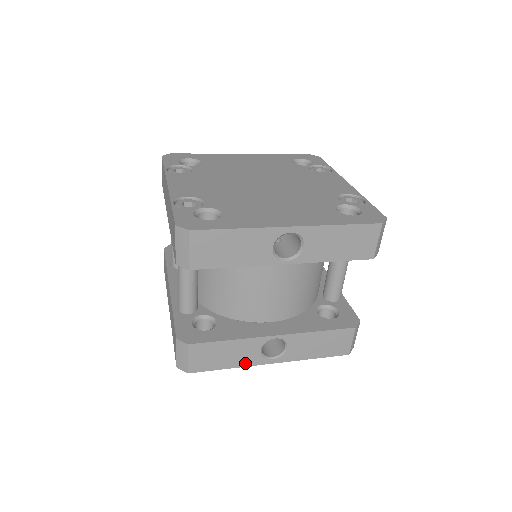
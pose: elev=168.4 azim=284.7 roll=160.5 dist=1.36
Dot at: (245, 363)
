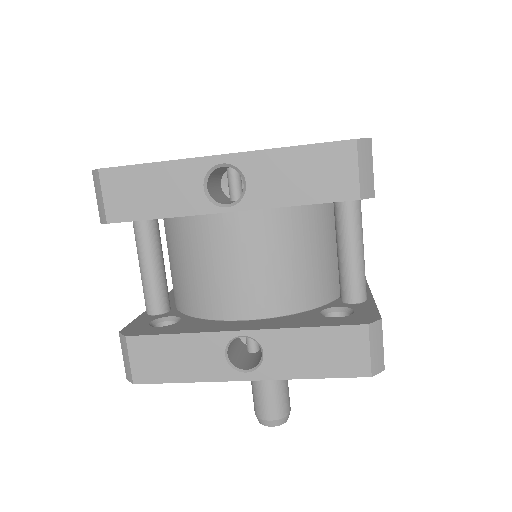
Dot at: (207, 375)
